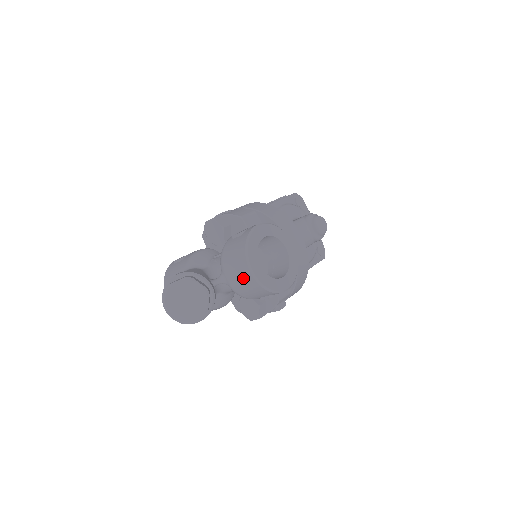
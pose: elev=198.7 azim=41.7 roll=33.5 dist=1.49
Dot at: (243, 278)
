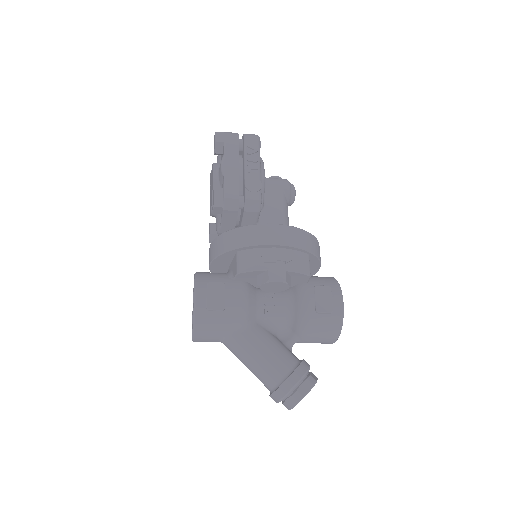
Dot at: (321, 343)
